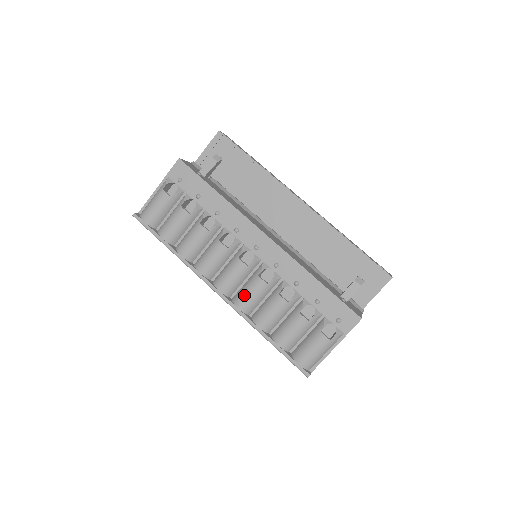
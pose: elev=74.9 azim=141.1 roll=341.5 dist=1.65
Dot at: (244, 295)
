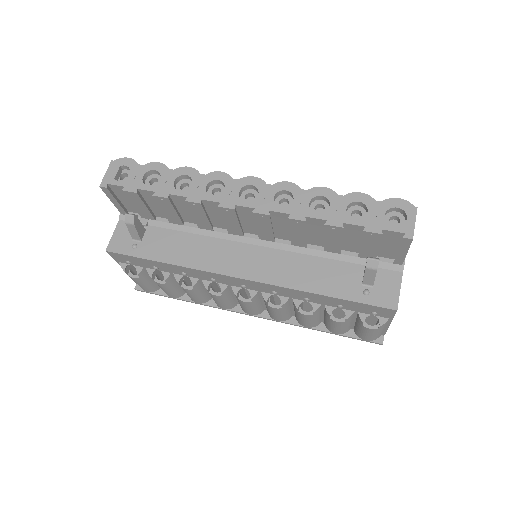
Dot at: (272, 315)
